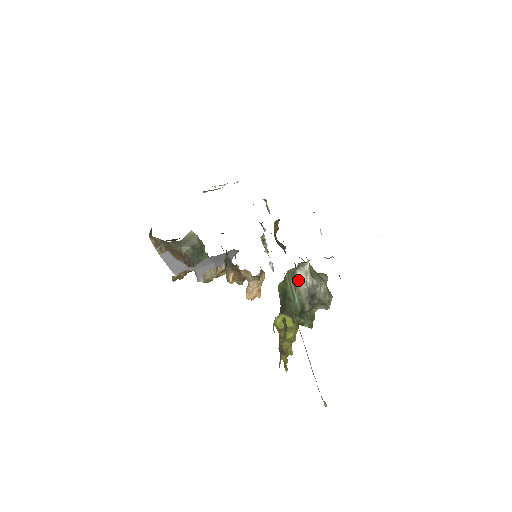
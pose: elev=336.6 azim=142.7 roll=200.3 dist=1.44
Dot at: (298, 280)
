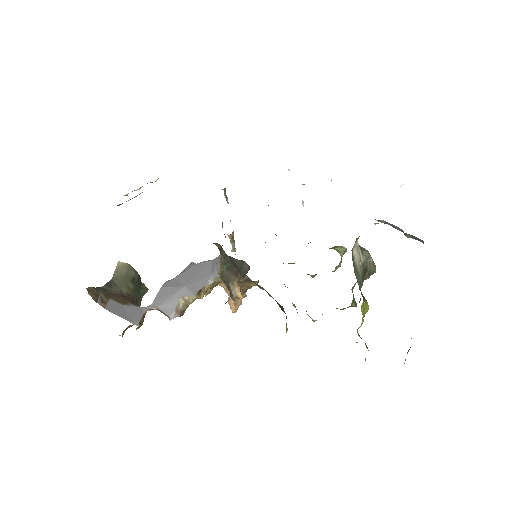
Dot at: (355, 259)
